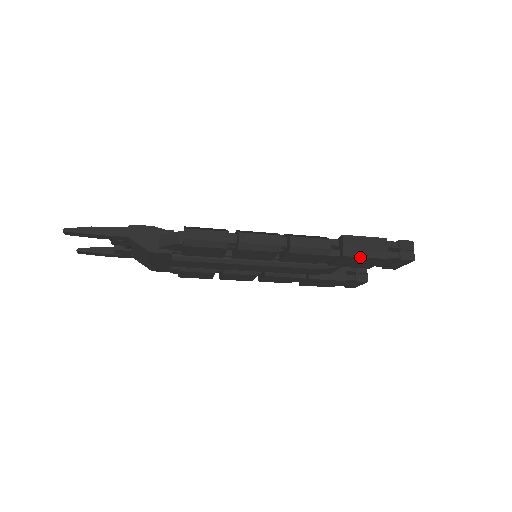
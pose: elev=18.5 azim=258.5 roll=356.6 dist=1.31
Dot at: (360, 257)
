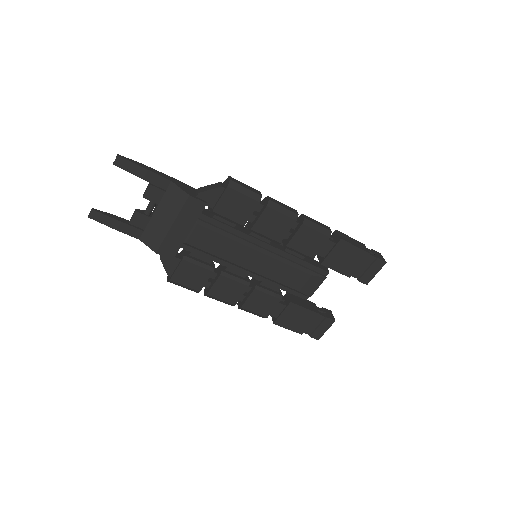
Dot at: (352, 245)
